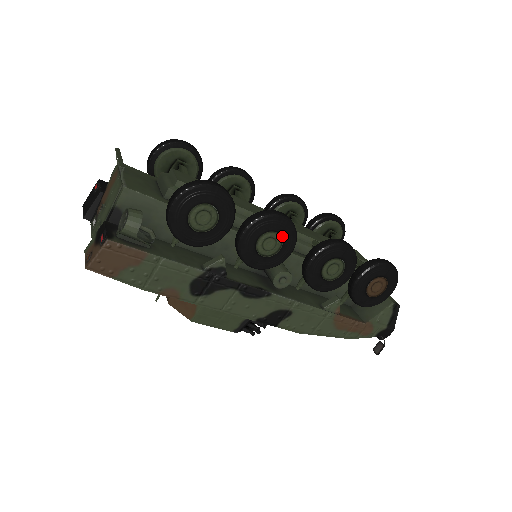
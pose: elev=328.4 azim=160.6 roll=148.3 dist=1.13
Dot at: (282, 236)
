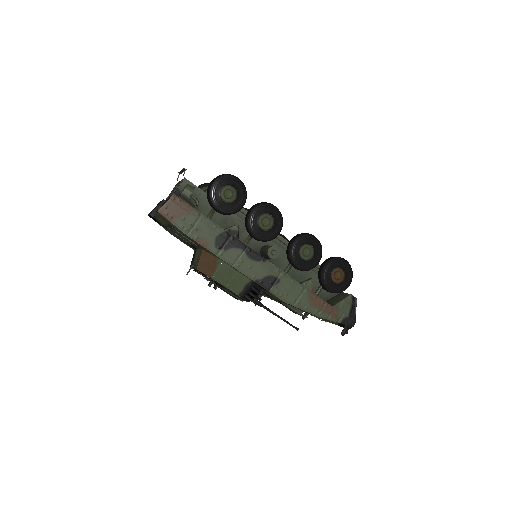
Dot at: (274, 218)
